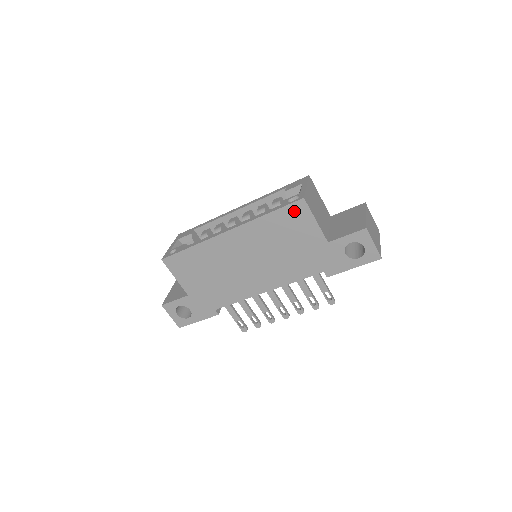
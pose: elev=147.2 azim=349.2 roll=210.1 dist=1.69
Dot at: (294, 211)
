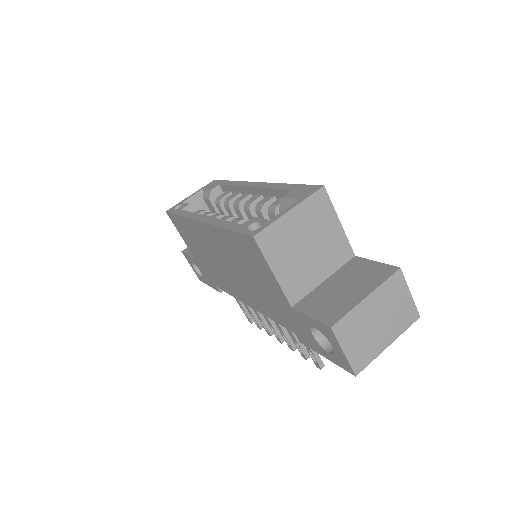
Dot at: (248, 245)
